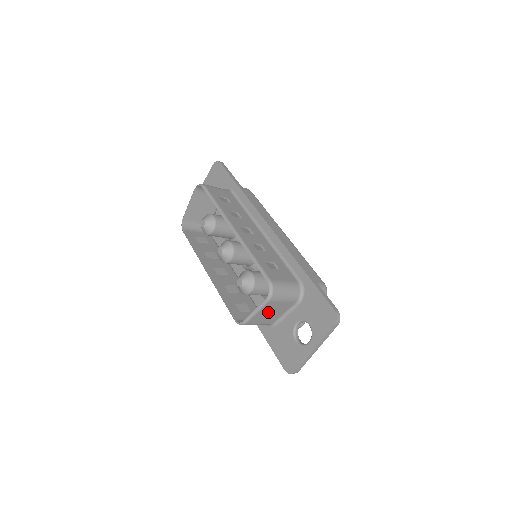
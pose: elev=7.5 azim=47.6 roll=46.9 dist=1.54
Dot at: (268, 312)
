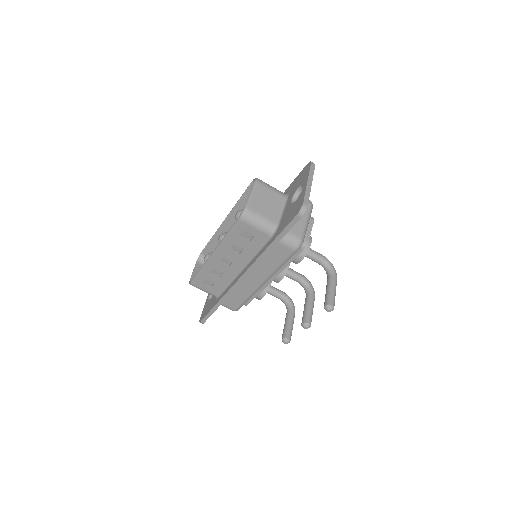
Dot at: (263, 200)
